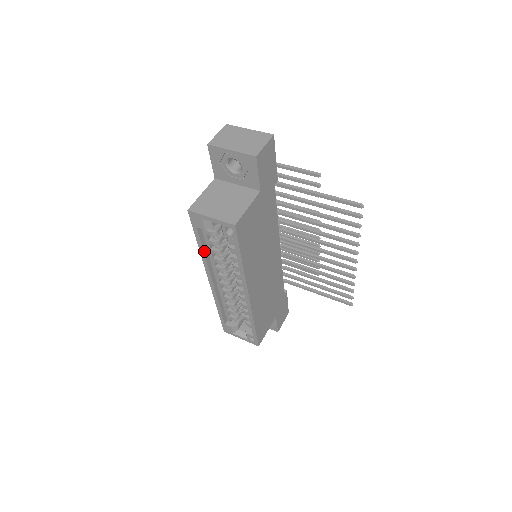
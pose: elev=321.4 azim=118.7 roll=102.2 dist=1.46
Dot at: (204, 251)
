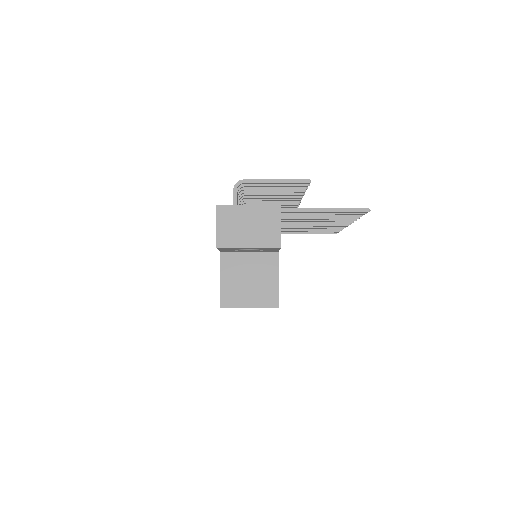
Dot at: occluded
